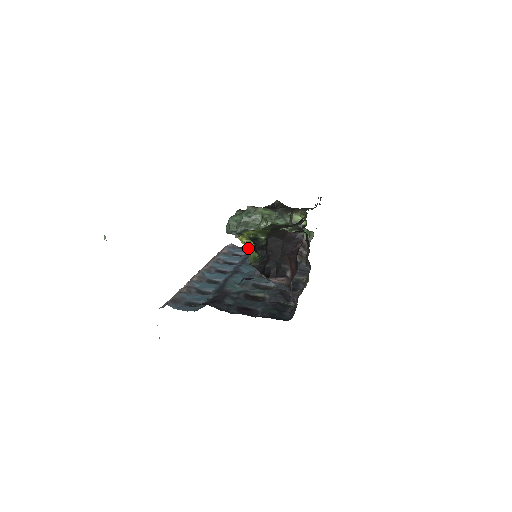
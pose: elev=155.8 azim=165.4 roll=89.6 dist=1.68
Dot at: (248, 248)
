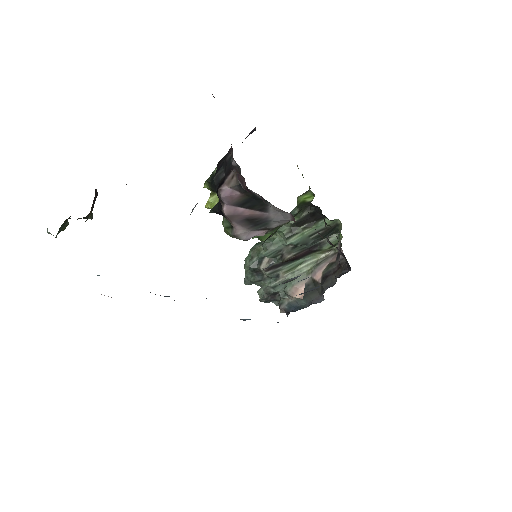
Dot at: (286, 311)
